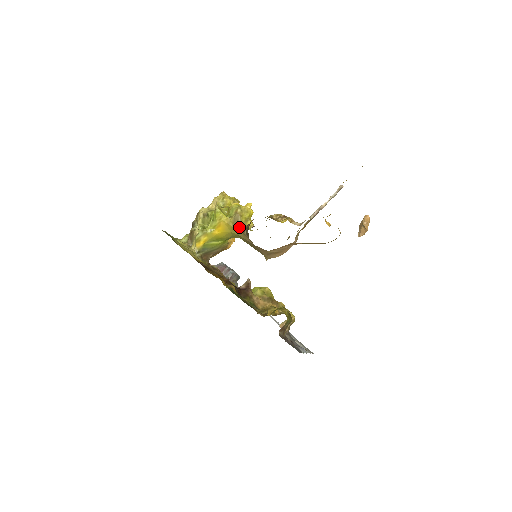
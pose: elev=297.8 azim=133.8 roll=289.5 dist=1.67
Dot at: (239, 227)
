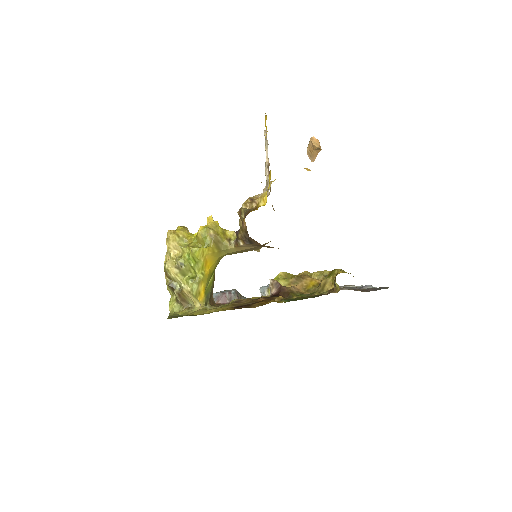
Dot at: (225, 246)
